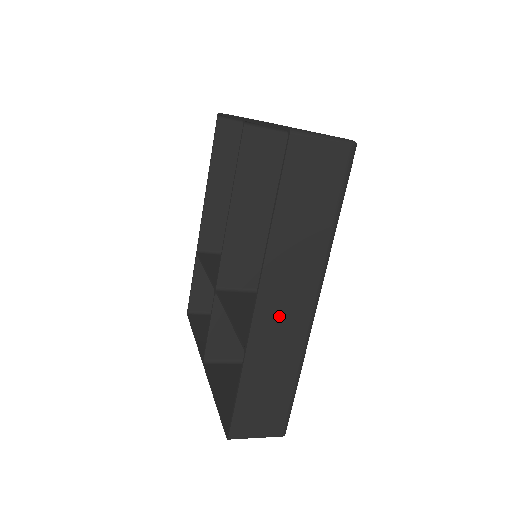
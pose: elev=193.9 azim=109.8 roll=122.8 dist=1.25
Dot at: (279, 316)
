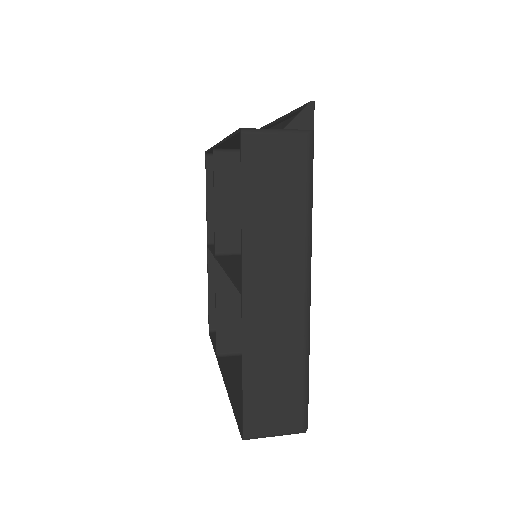
Dot at: (239, 367)
